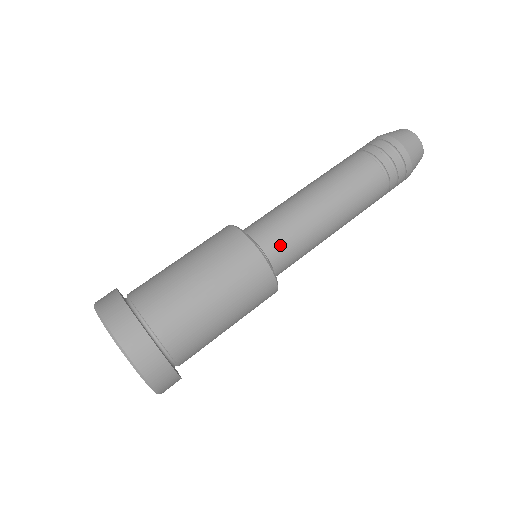
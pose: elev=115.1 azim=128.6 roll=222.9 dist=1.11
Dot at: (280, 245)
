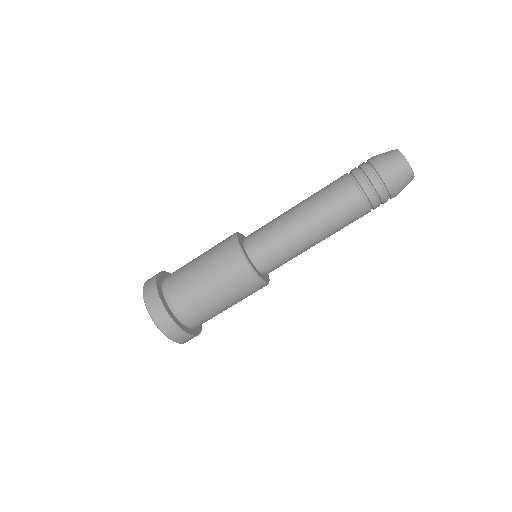
Dot at: (262, 248)
